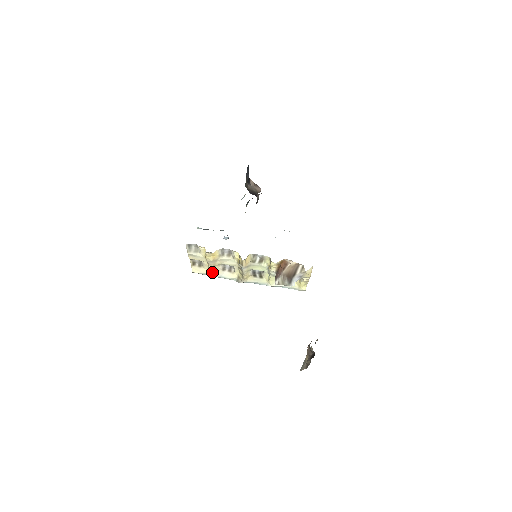
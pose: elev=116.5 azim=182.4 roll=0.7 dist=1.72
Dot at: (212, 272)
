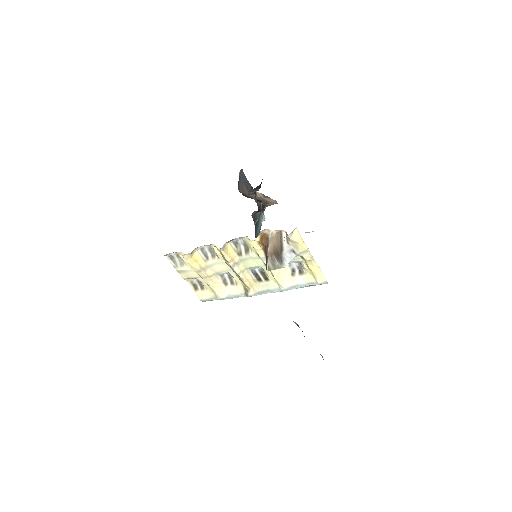
Dot at: (215, 291)
